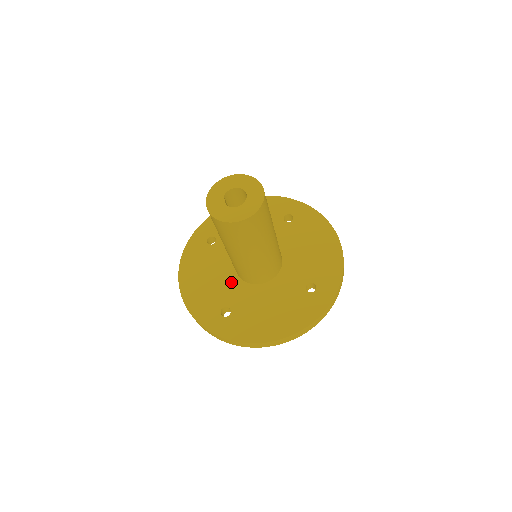
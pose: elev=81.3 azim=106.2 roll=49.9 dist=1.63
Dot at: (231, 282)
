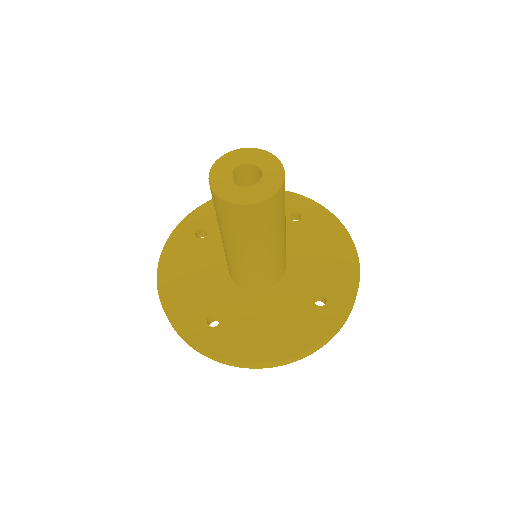
Dot at: (222, 285)
